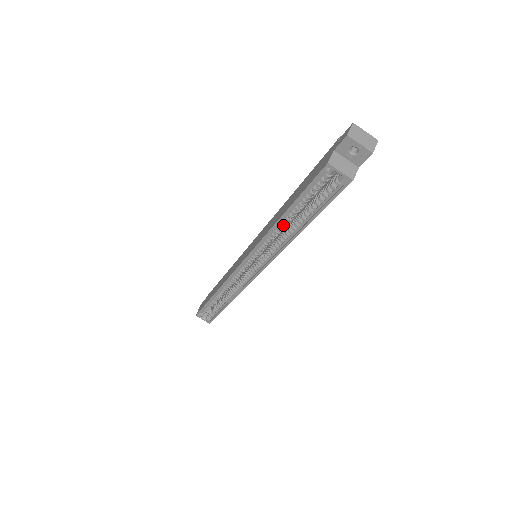
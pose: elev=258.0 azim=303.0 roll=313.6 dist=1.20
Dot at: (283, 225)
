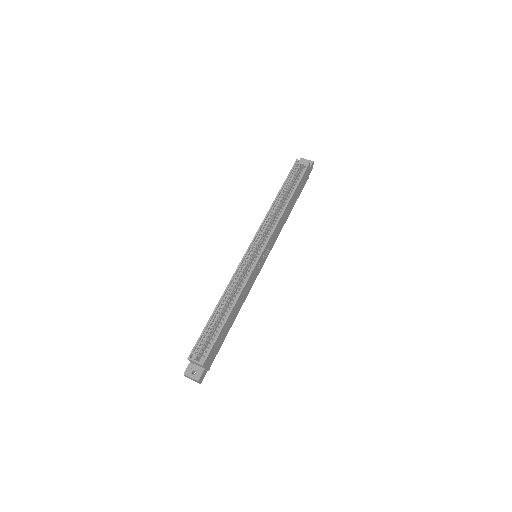
Dot at: (277, 205)
